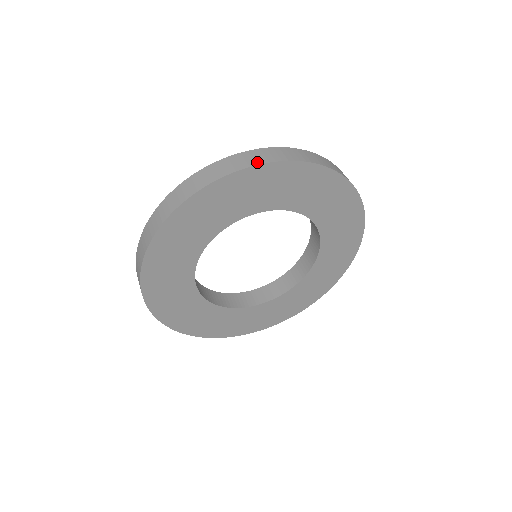
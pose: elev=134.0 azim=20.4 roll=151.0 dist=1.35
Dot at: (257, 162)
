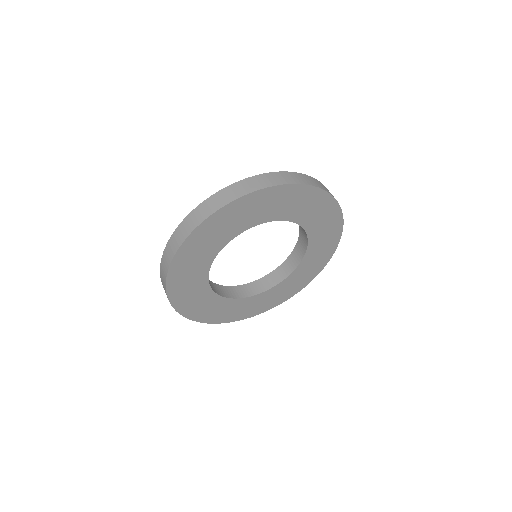
Dot at: (316, 185)
